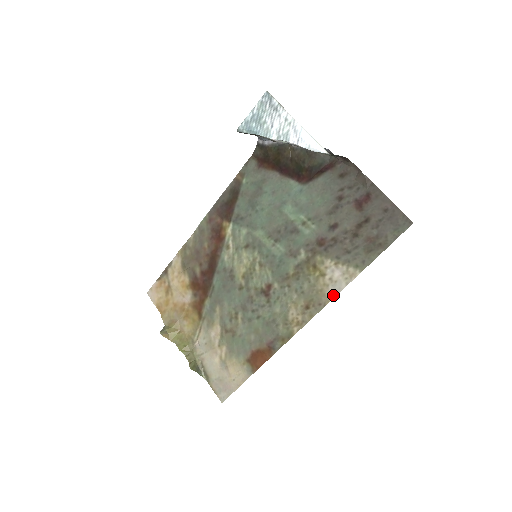
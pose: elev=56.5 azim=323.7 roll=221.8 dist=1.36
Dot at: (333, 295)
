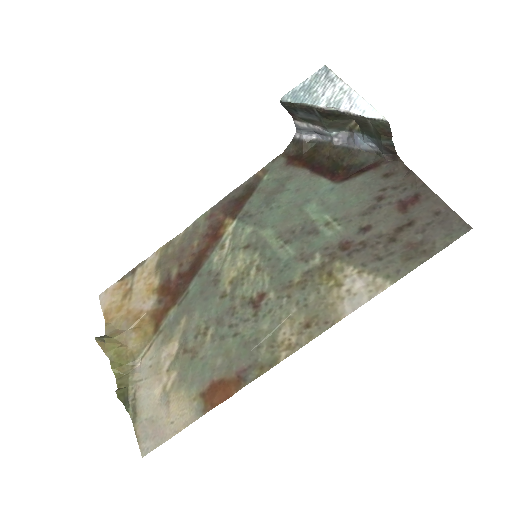
Dot at: (348, 311)
